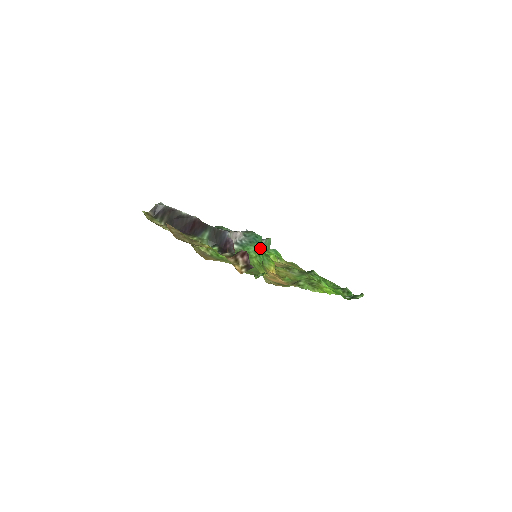
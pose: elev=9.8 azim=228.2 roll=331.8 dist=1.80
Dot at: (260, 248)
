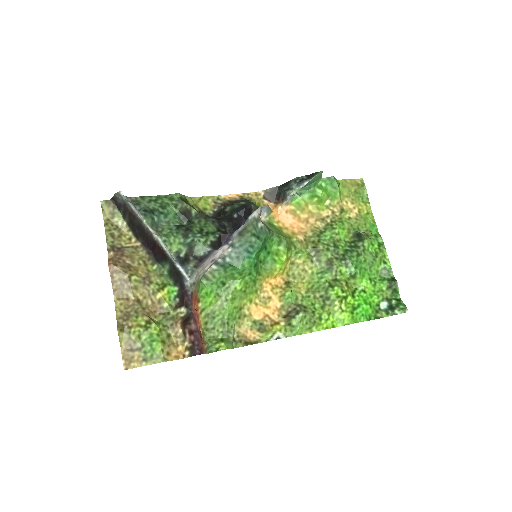
Dot at: (254, 262)
